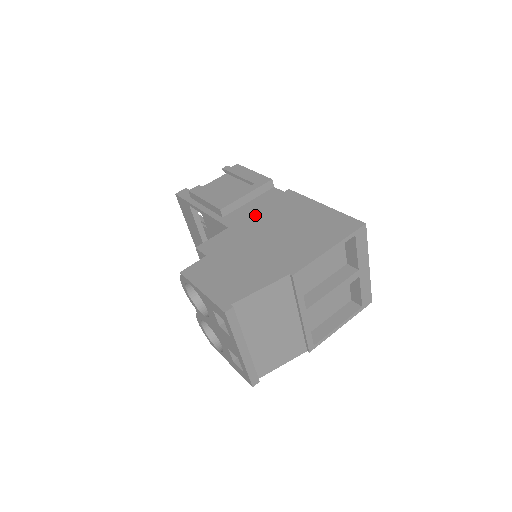
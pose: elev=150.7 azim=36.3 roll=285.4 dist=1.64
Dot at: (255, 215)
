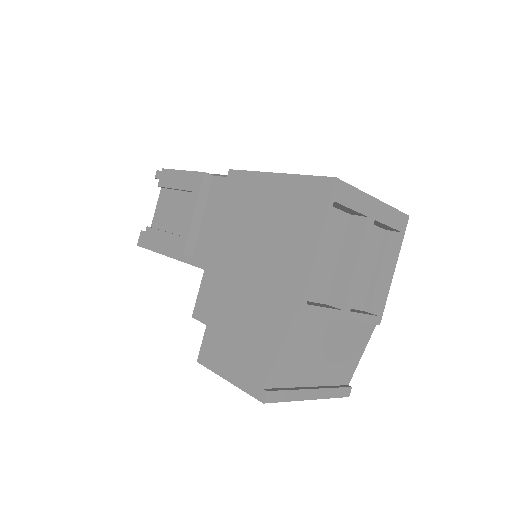
Dot at: (218, 235)
